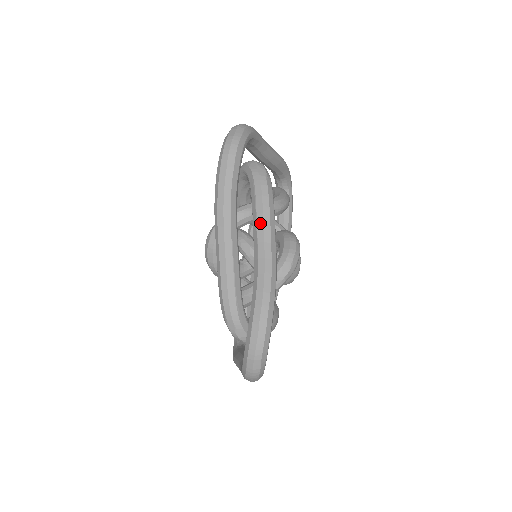
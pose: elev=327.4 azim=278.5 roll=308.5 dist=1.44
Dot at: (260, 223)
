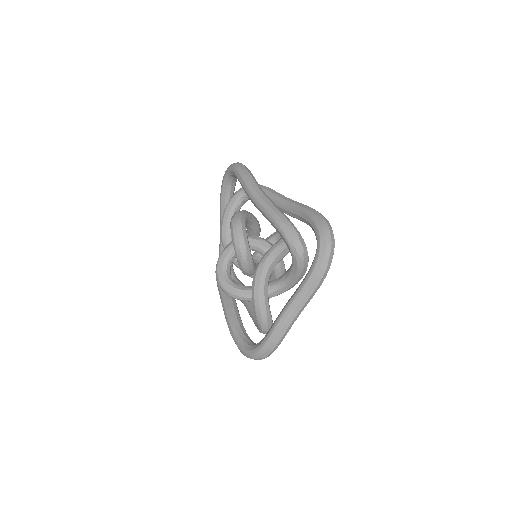
Dot at: (276, 193)
